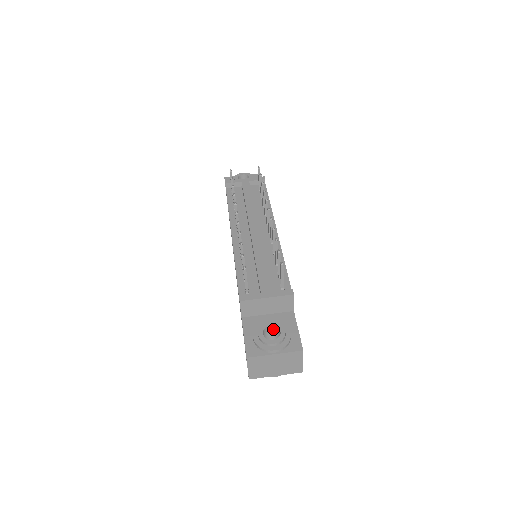
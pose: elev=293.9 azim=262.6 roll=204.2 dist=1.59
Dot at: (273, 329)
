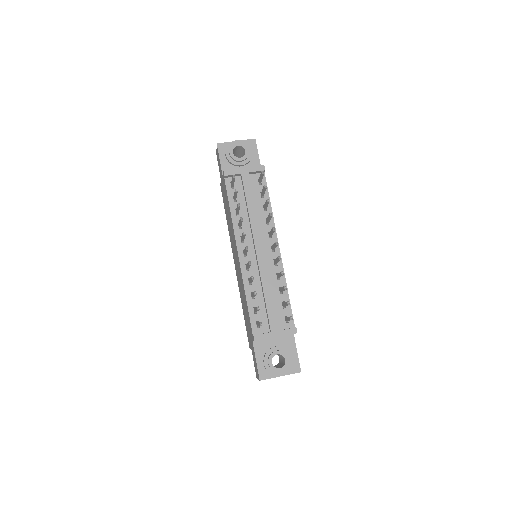
Dot at: occluded
